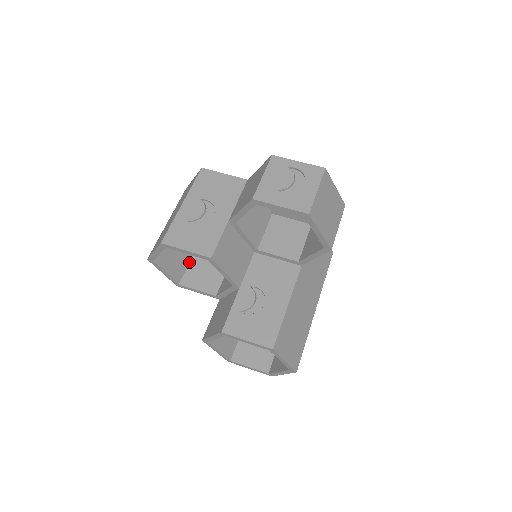
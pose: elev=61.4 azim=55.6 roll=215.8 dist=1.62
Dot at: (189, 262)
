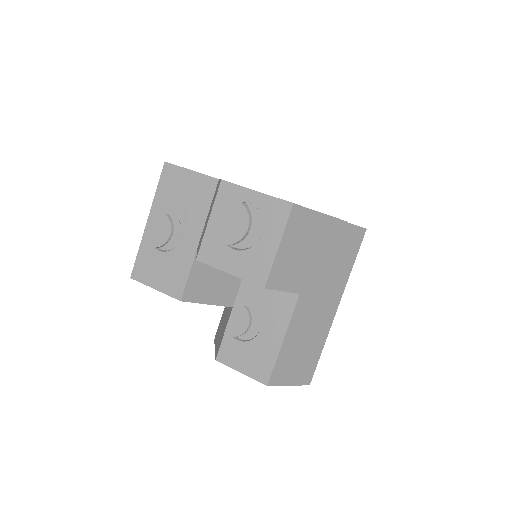
Dot at: occluded
